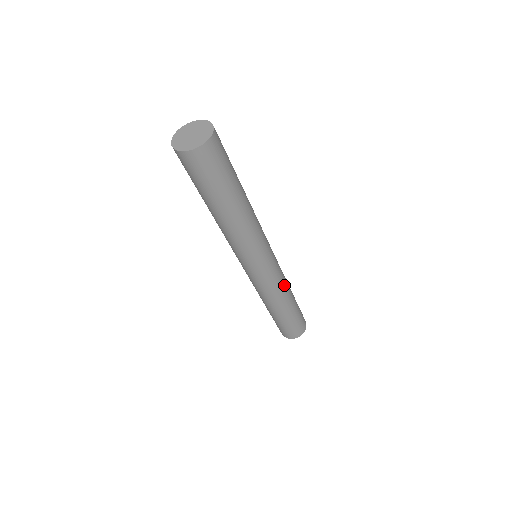
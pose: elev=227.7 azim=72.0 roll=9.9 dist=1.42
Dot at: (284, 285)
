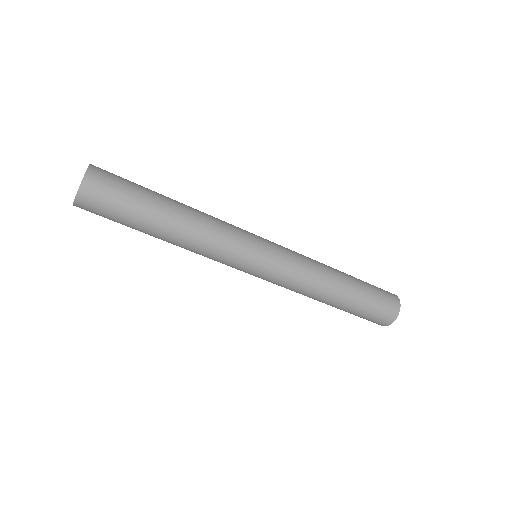
Dot at: (313, 269)
